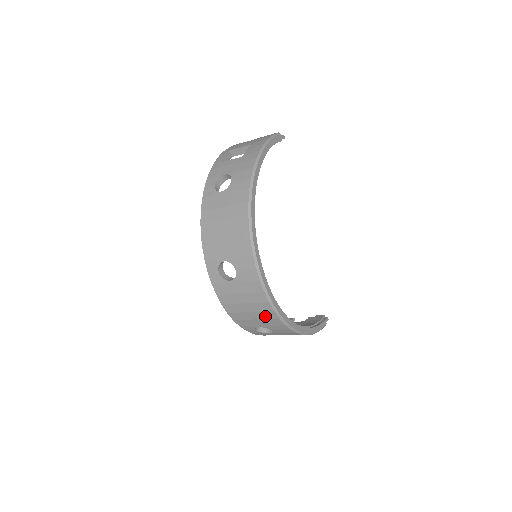
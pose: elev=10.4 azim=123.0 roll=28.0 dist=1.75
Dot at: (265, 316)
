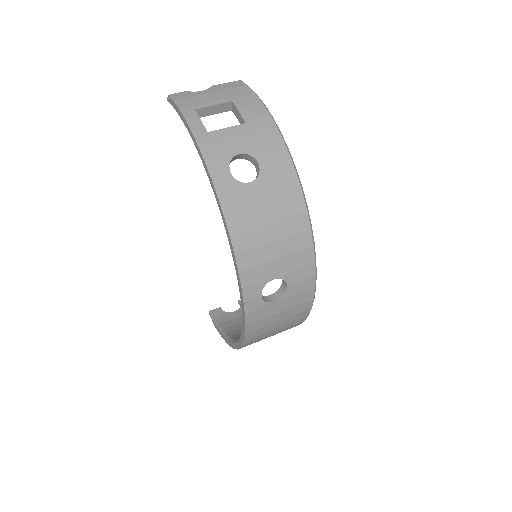
Dot at: (291, 325)
